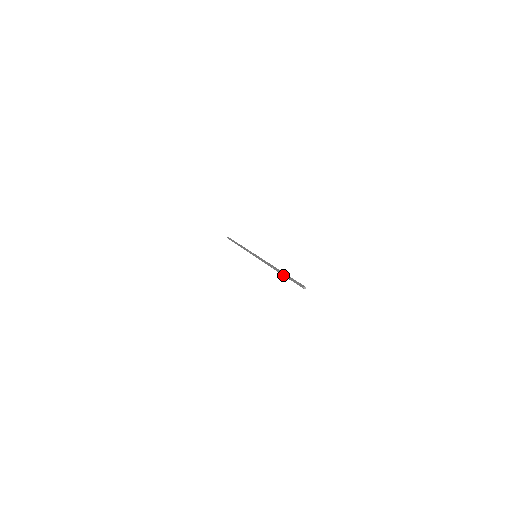
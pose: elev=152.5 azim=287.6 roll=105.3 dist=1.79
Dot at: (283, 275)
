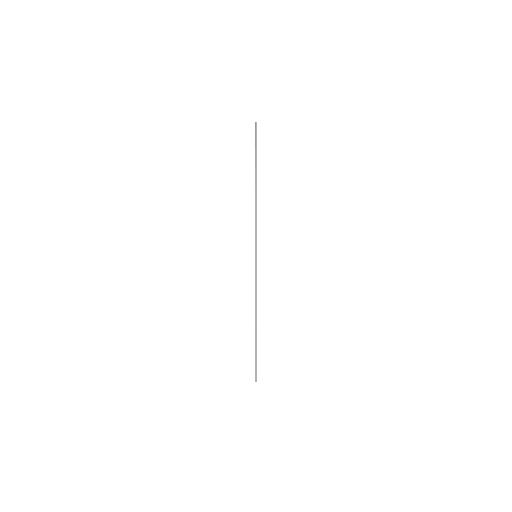
Dot at: (255, 170)
